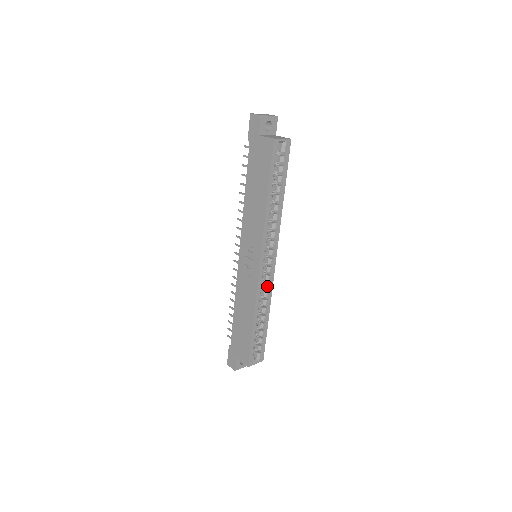
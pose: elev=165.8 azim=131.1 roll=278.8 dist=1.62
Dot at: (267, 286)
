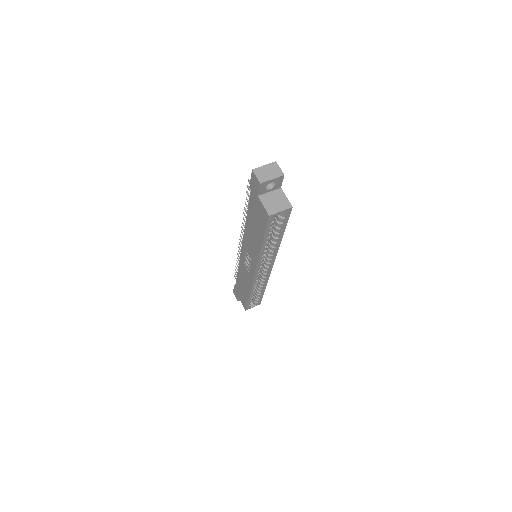
Dot at: (263, 278)
